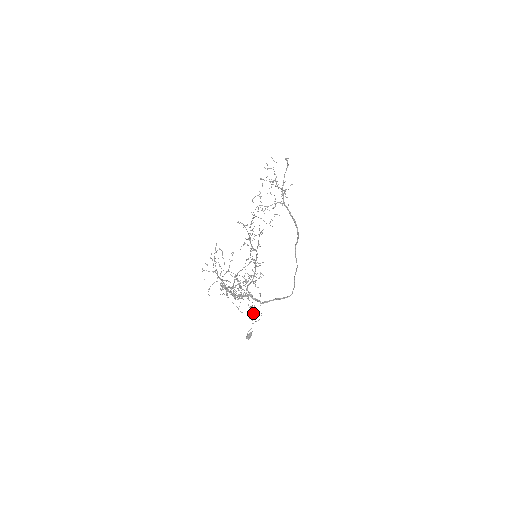
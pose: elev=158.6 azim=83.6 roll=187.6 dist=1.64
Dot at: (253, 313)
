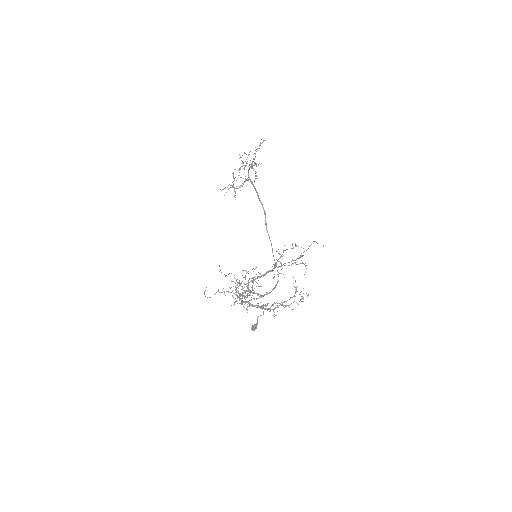
Dot at: occluded
